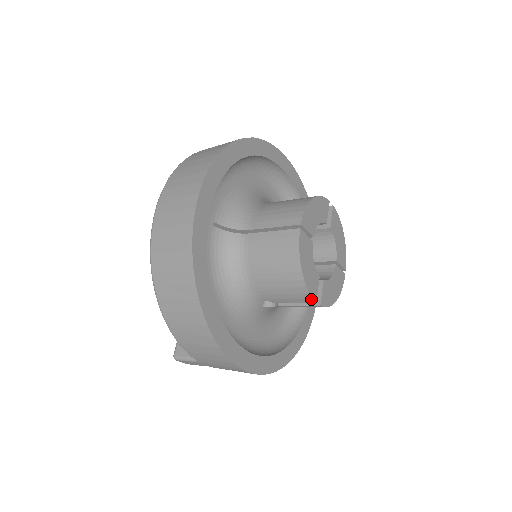
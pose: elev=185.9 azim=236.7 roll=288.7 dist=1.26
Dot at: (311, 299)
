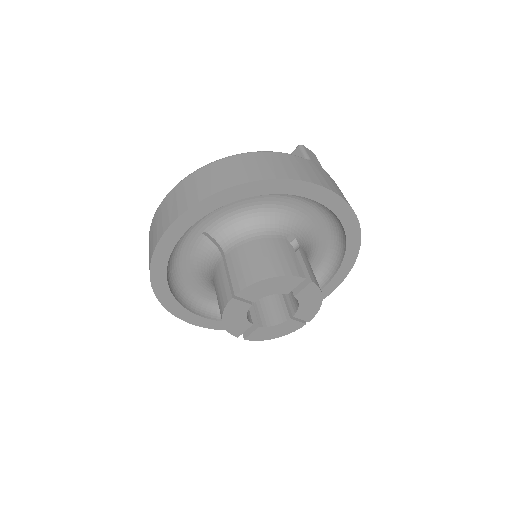
Dot at: (233, 334)
